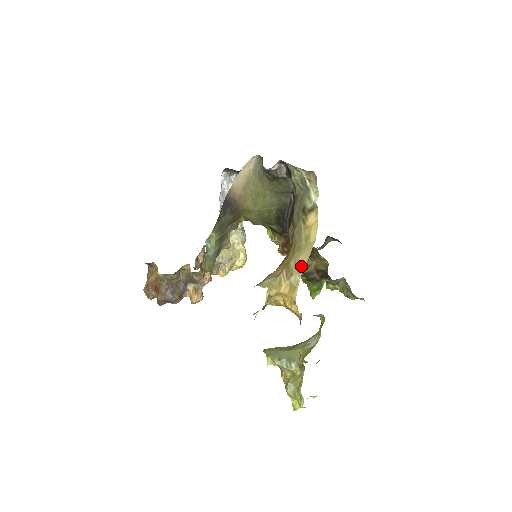
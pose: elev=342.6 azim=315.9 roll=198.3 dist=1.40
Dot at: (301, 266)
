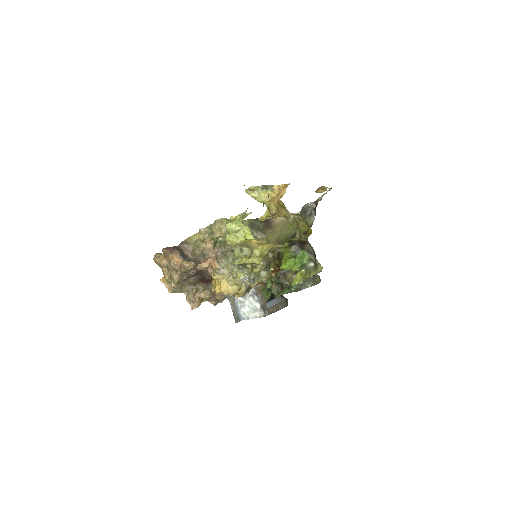
Dot at: occluded
